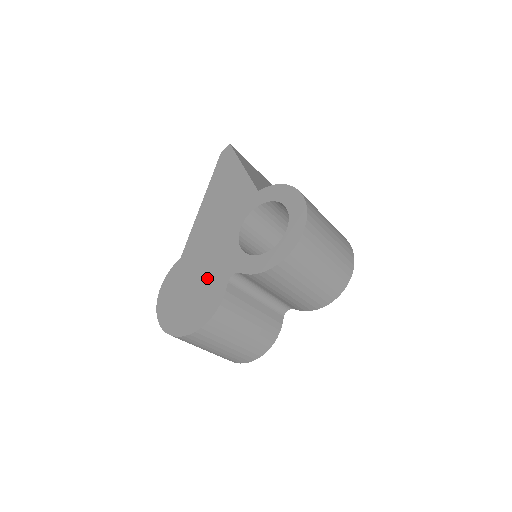
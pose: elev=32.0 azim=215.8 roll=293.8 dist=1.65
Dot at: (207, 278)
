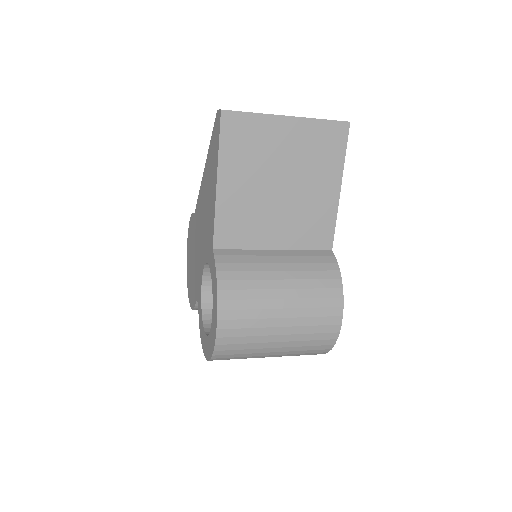
Dot at: (194, 272)
